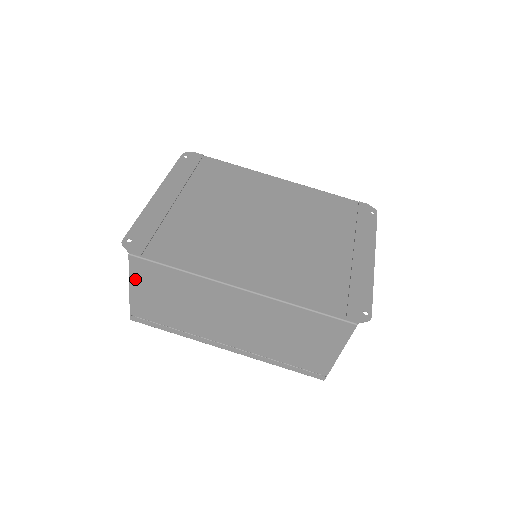
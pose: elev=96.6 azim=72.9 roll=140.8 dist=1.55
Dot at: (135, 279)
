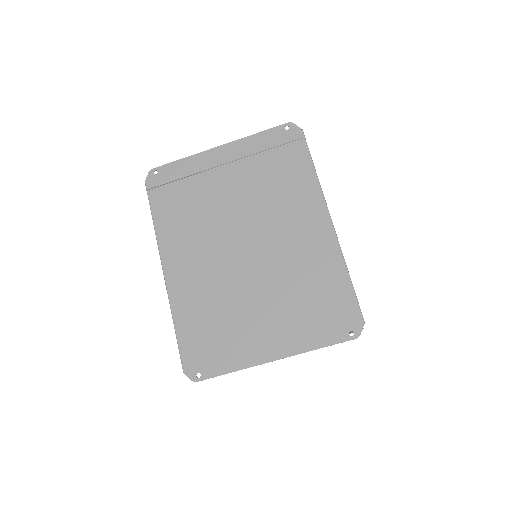
Dot at: occluded
